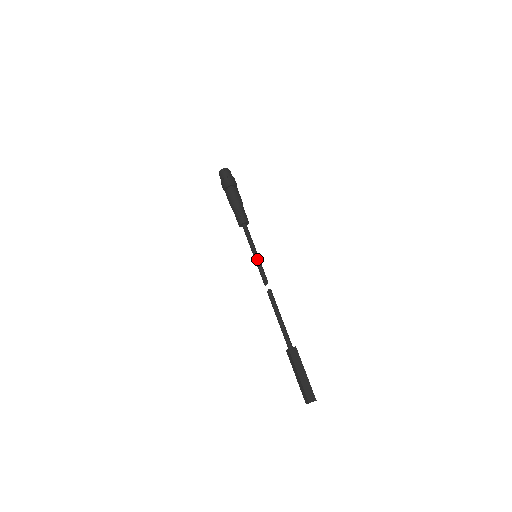
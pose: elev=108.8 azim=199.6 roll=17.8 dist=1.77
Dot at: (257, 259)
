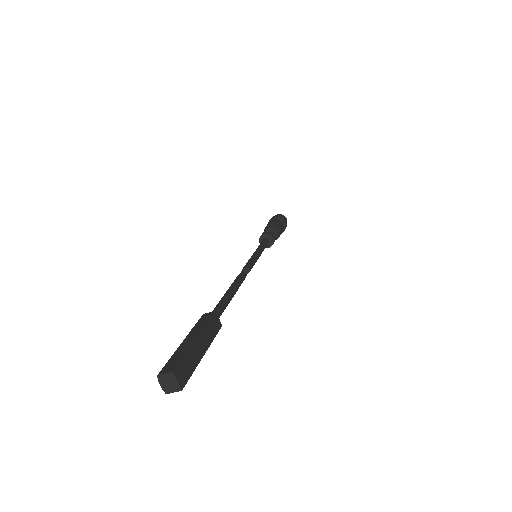
Dot at: (257, 255)
